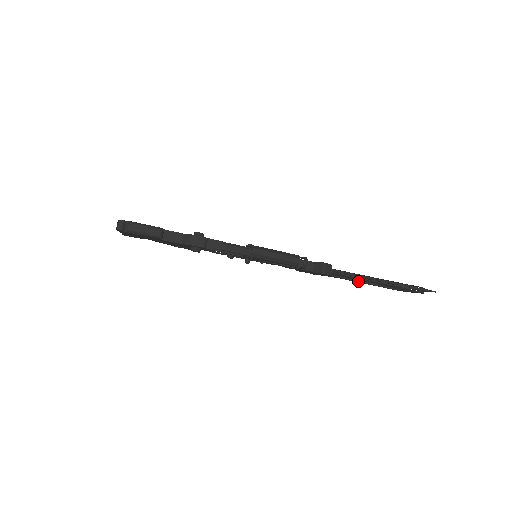
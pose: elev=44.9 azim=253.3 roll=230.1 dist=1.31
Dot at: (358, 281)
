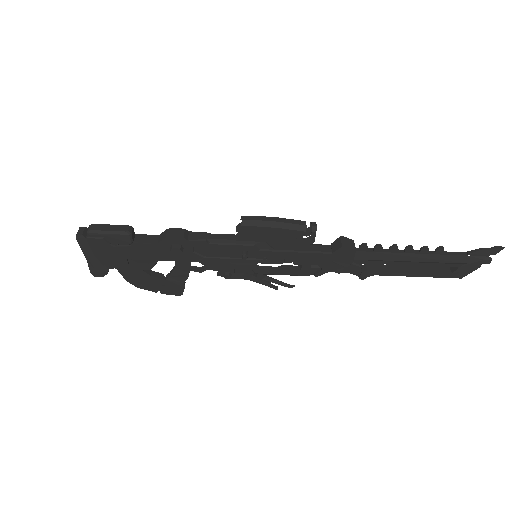
Dot at: (400, 271)
